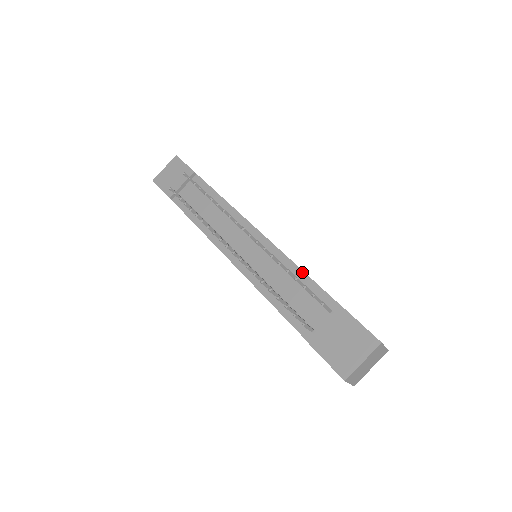
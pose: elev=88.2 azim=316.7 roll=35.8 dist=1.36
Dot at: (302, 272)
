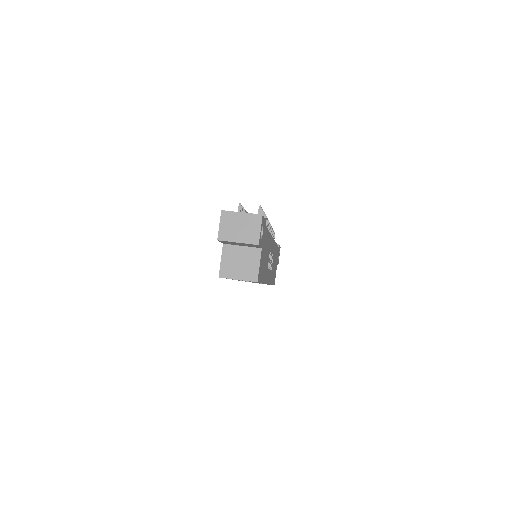
Dot at: (269, 232)
